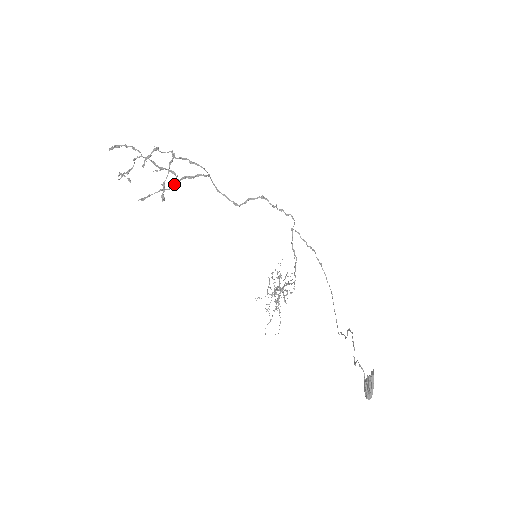
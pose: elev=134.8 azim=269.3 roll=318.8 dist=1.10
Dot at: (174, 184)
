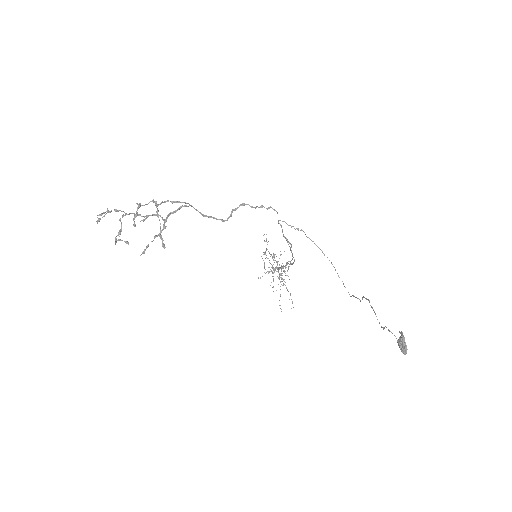
Dot at: (164, 226)
